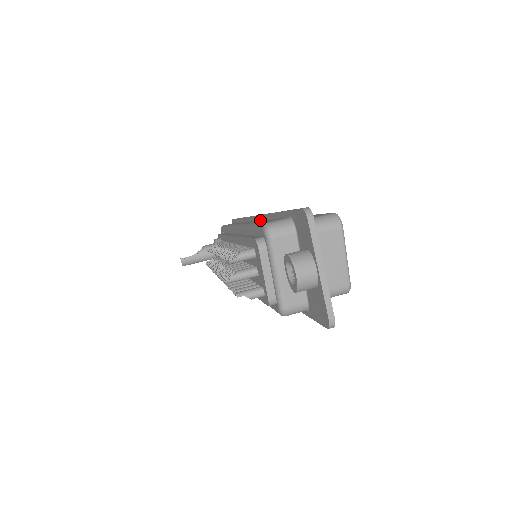
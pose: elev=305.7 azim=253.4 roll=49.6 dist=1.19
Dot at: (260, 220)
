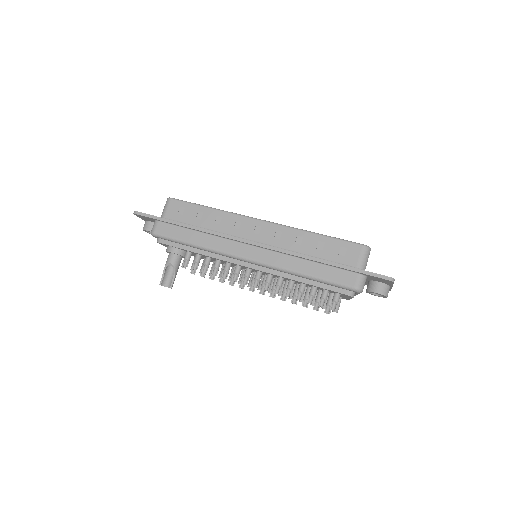
Dot at: (283, 256)
